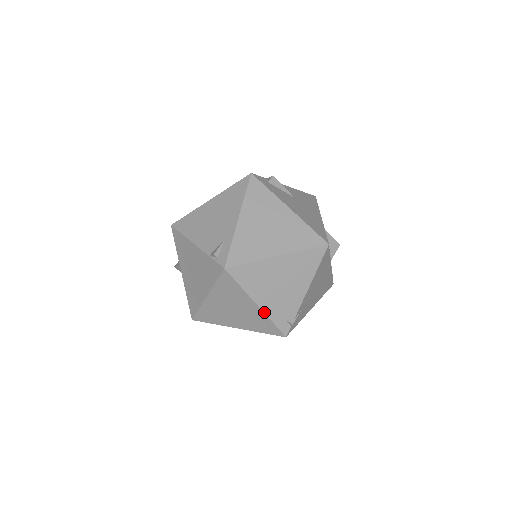
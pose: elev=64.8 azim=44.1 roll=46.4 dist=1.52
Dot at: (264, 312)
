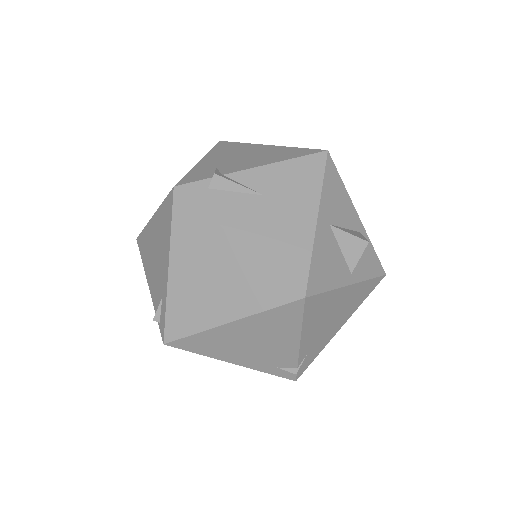
Dot at: (249, 367)
